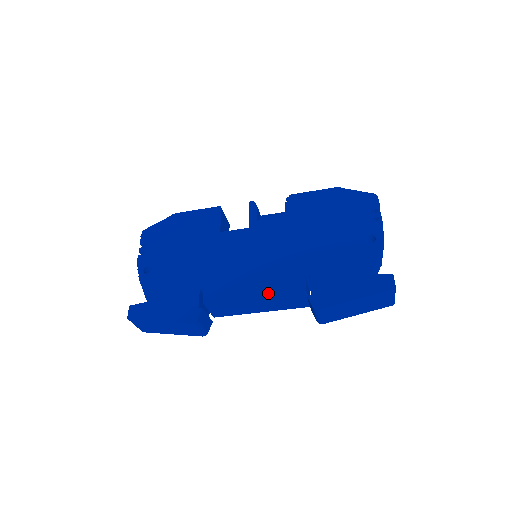
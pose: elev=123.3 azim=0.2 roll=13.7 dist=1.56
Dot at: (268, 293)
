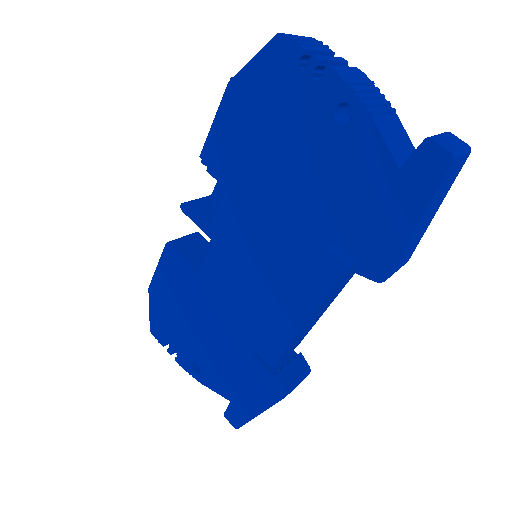
Dot at: (313, 306)
